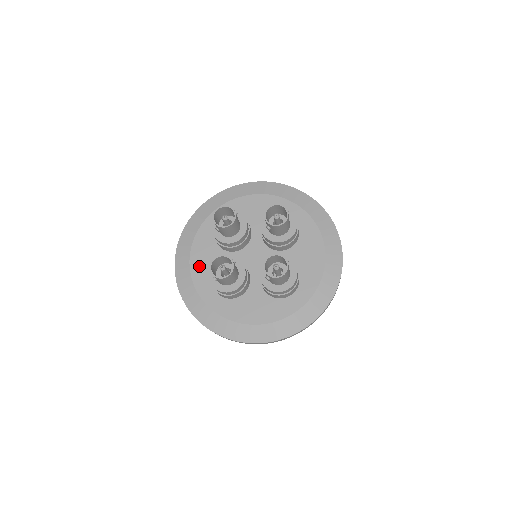
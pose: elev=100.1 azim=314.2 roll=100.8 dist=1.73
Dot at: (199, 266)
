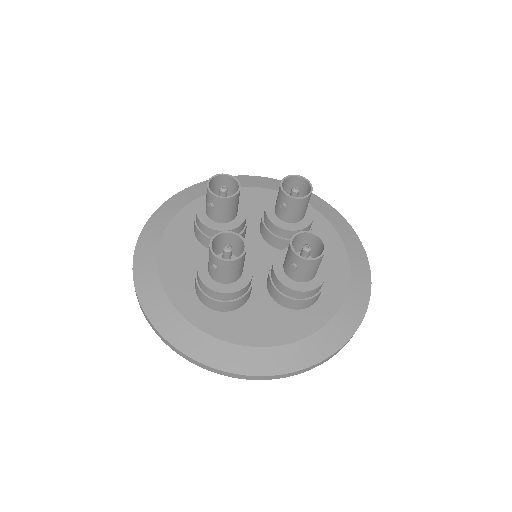
Dot at: (173, 269)
